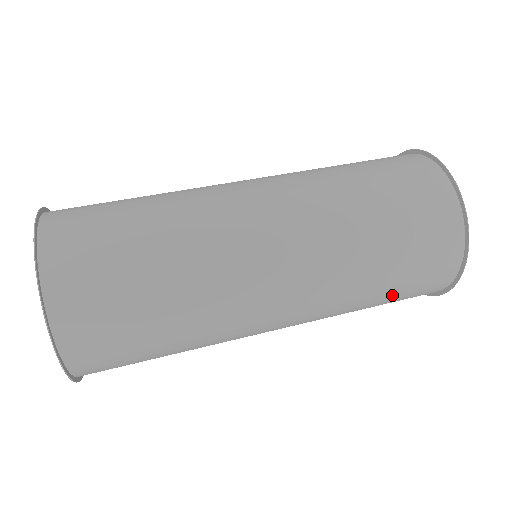
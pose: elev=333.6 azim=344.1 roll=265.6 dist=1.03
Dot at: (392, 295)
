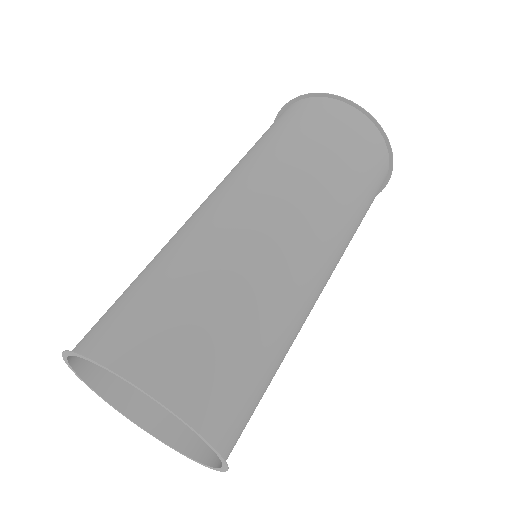
Dot at: occluded
